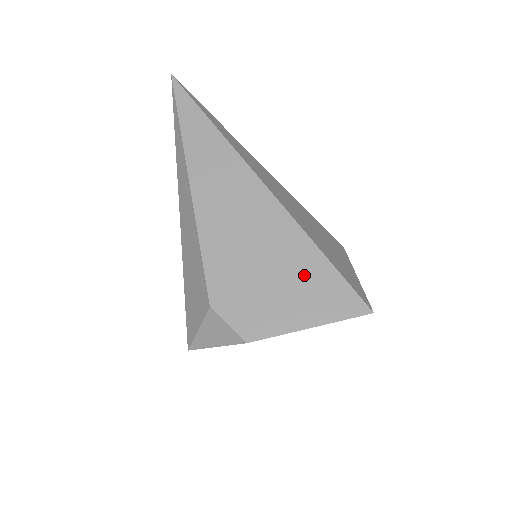
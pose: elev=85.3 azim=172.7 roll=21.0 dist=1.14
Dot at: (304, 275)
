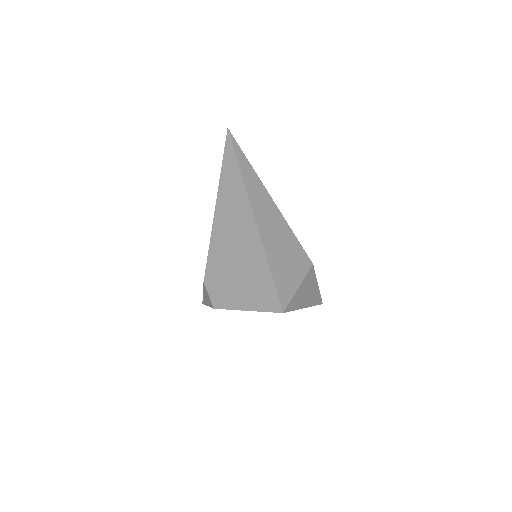
Dot at: (254, 277)
